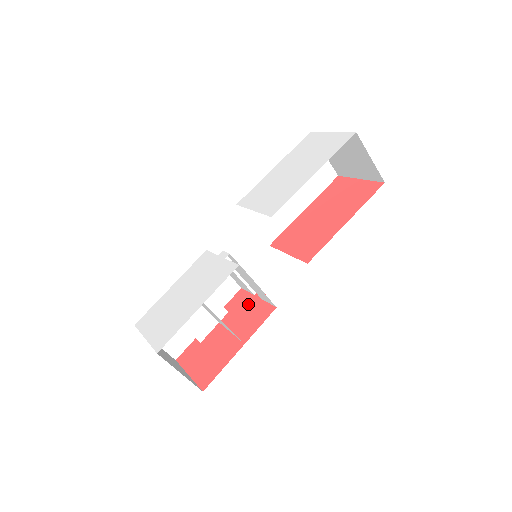
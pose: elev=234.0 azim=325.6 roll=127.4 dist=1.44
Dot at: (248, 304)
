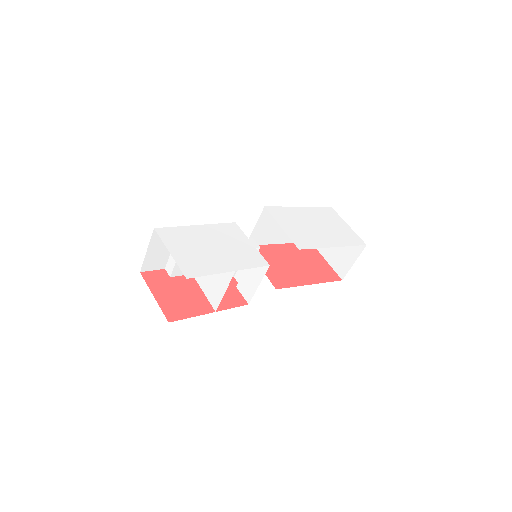
Dot at: occluded
